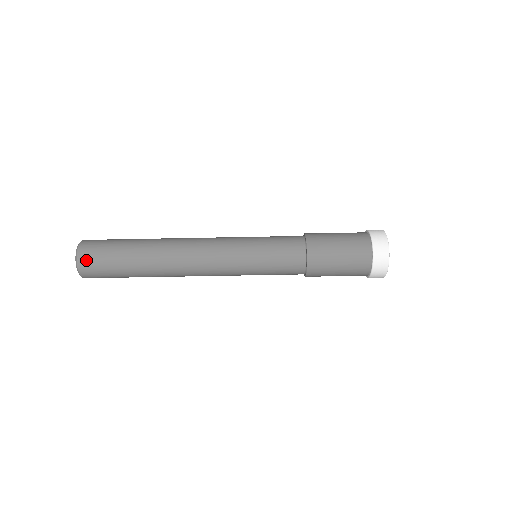
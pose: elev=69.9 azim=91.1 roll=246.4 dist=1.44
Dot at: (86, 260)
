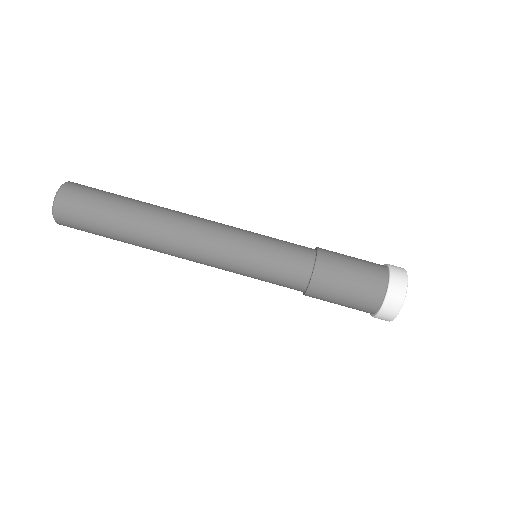
Dot at: (73, 188)
